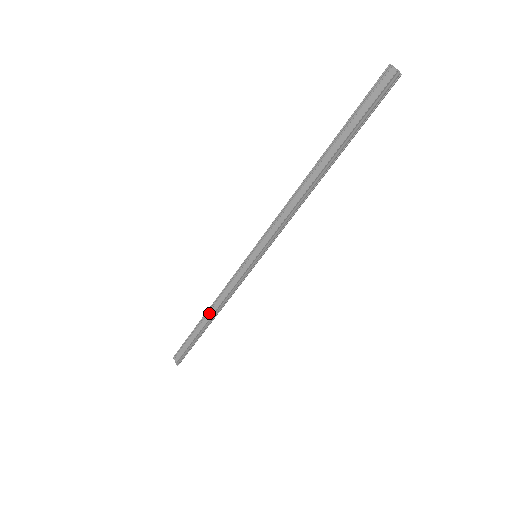
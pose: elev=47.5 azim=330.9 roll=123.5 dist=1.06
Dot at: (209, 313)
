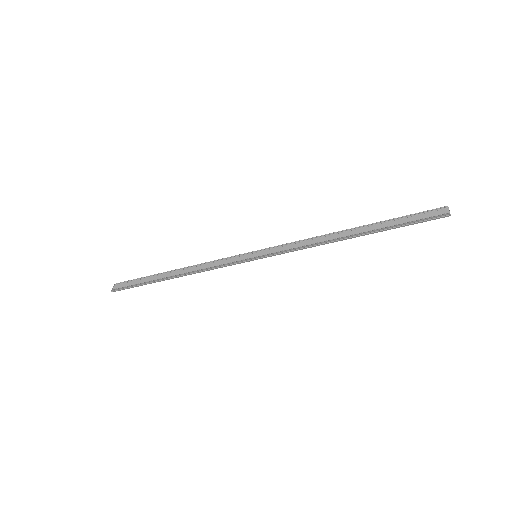
Dot at: (180, 271)
